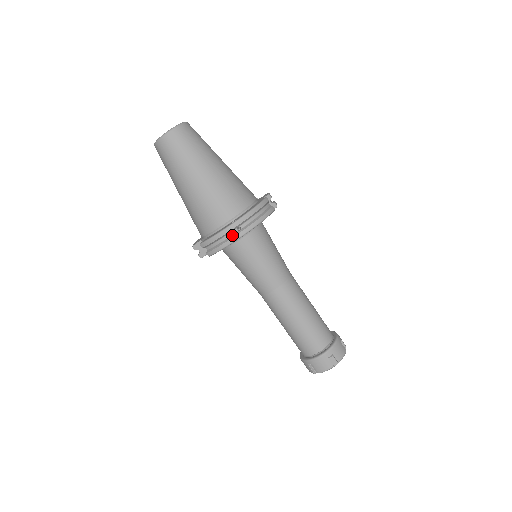
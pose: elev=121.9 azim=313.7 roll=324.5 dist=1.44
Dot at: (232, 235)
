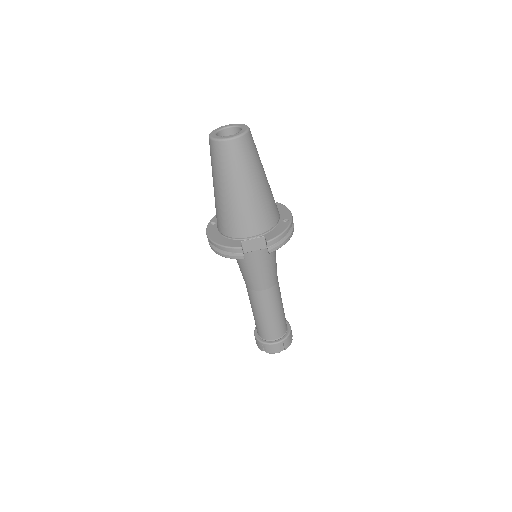
Dot at: (289, 232)
